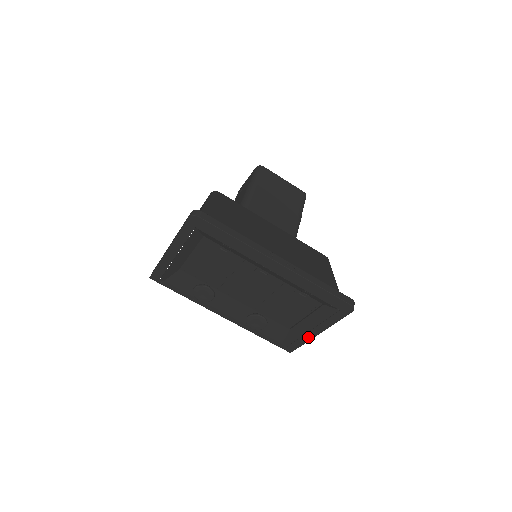
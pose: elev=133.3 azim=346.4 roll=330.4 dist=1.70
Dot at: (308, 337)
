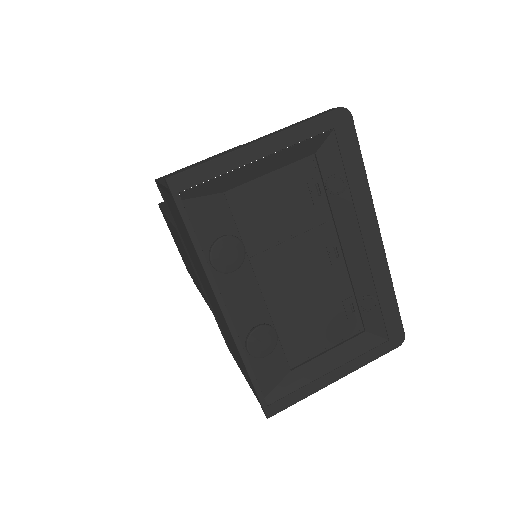
Dot at: (318, 385)
